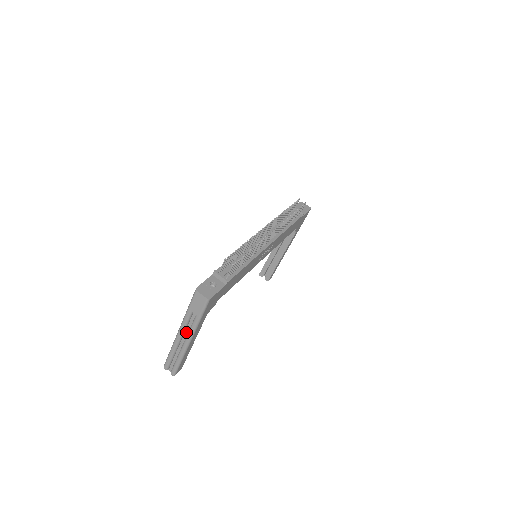
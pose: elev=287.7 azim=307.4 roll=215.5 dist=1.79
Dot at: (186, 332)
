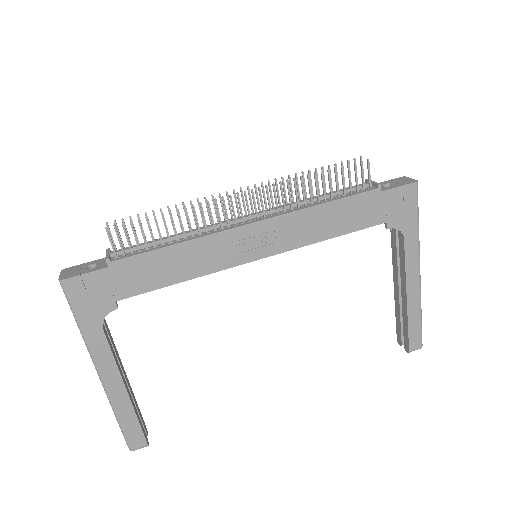
Dot at: occluded
